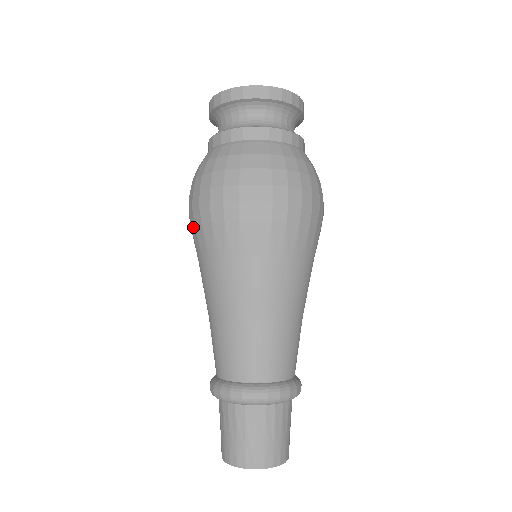
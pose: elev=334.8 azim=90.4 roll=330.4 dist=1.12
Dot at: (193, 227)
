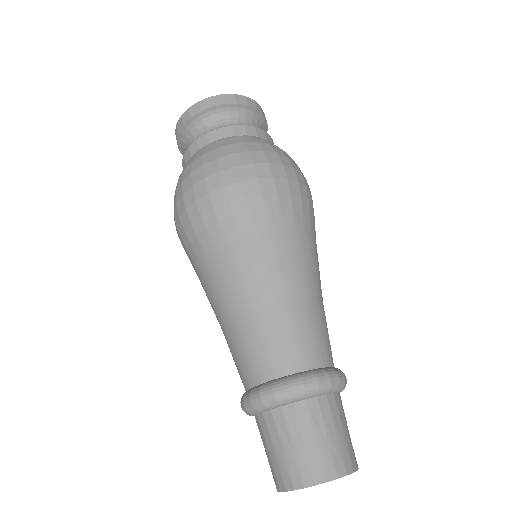
Dot at: (208, 213)
